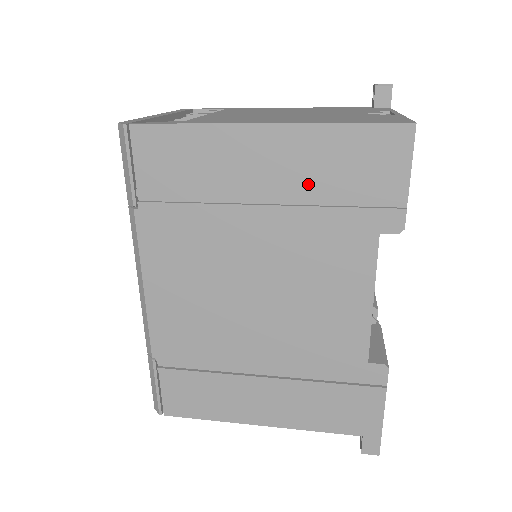
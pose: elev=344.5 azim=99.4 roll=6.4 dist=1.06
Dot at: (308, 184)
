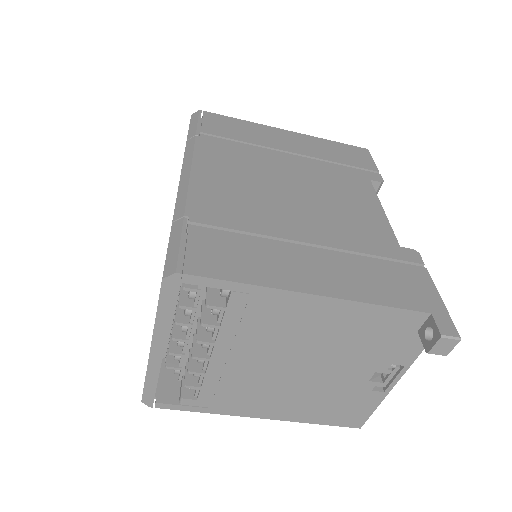
Dot at: (319, 153)
